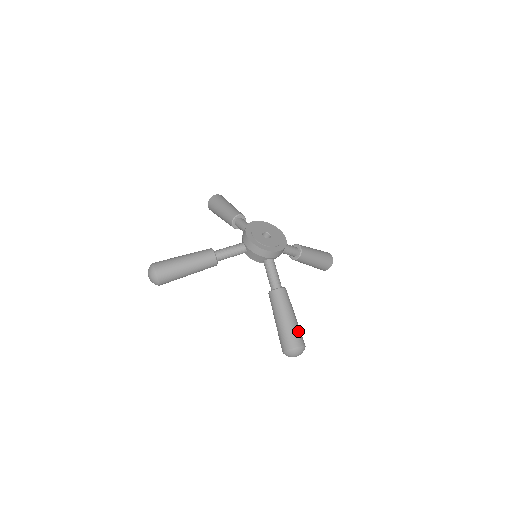
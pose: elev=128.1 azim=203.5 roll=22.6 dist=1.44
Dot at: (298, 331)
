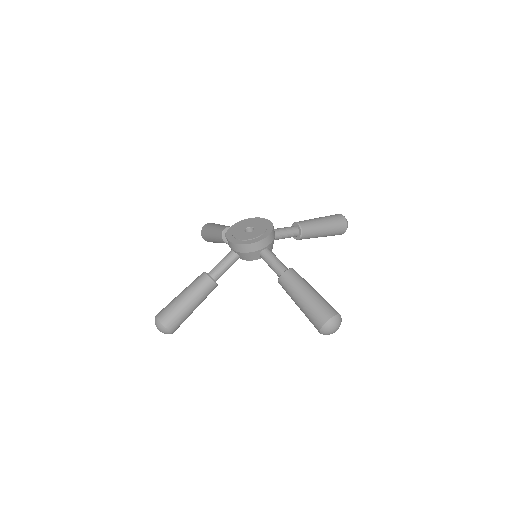
Dot at: (323, 303)
